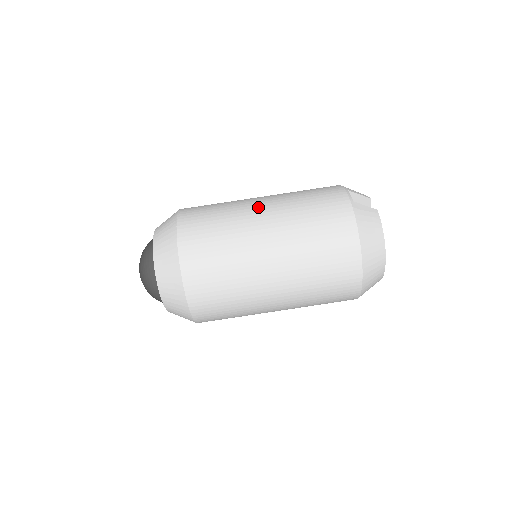
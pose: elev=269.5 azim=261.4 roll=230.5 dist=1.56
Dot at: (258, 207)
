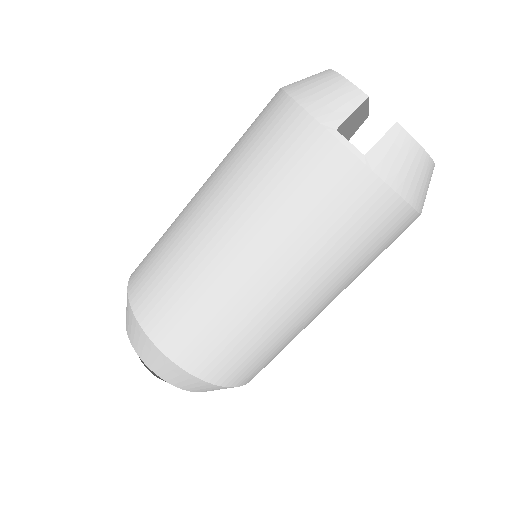
Dot at: (240, 264)
